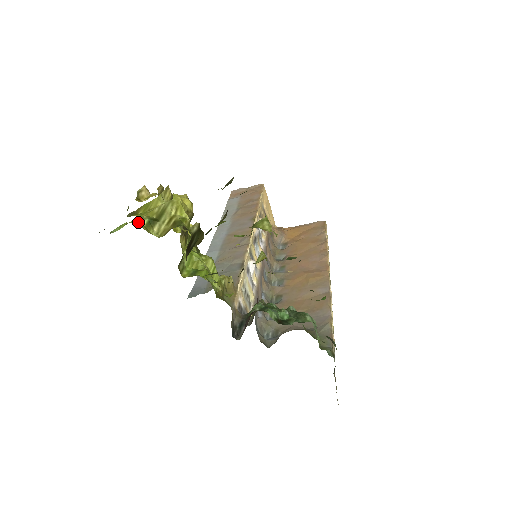
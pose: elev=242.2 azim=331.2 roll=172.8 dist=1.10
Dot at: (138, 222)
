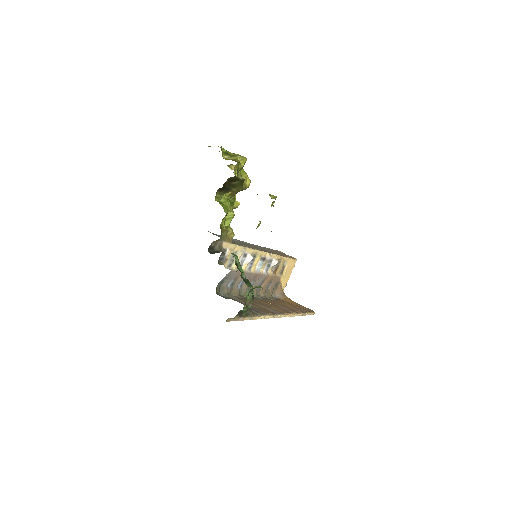
Dot at: occluded
